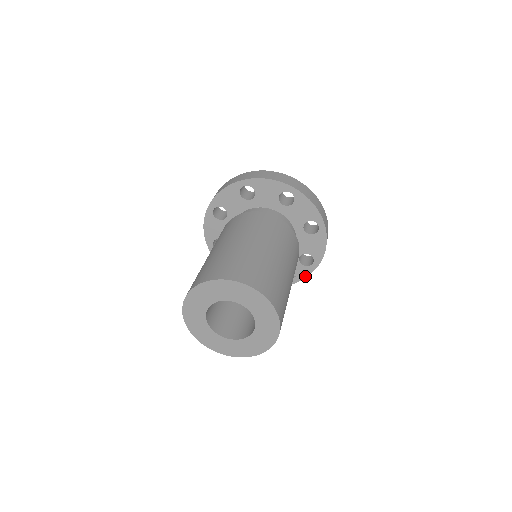
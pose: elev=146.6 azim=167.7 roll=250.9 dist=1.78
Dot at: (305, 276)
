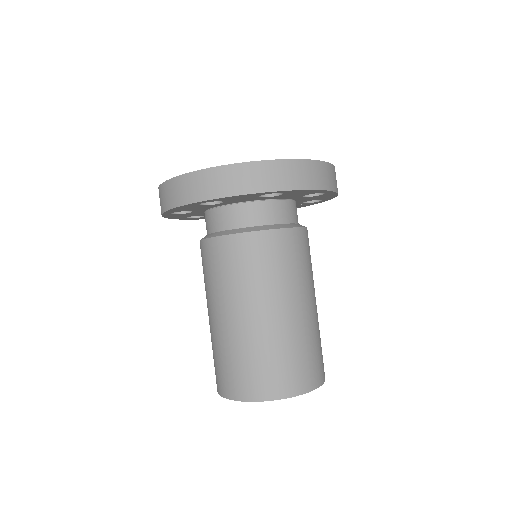
Dot at: occluded
